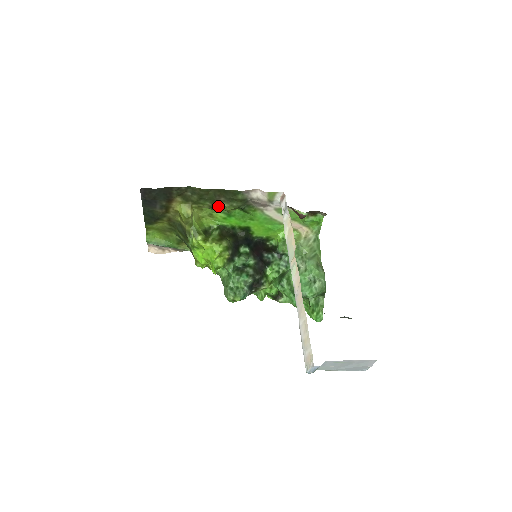
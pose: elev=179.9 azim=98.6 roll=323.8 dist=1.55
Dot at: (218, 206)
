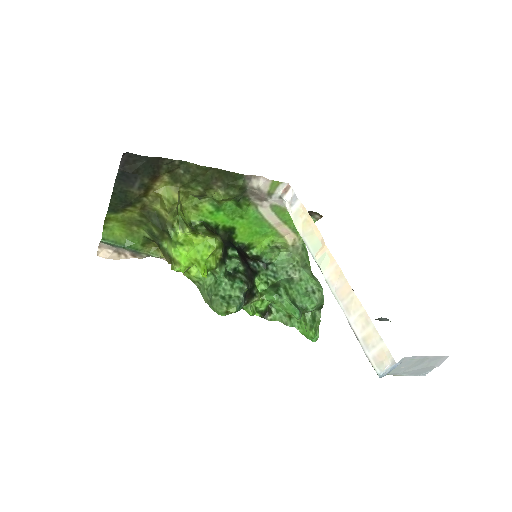
Dot at: (209, 194)
